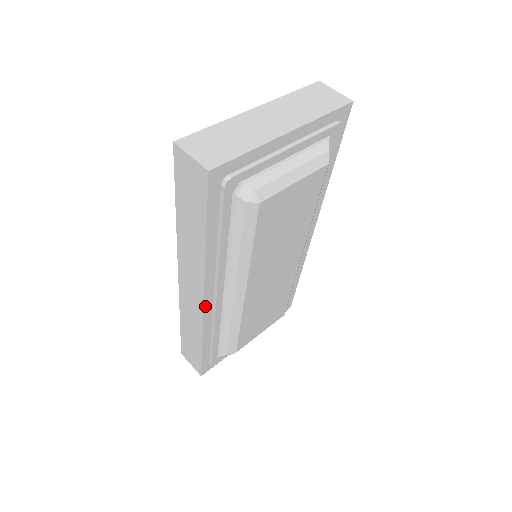
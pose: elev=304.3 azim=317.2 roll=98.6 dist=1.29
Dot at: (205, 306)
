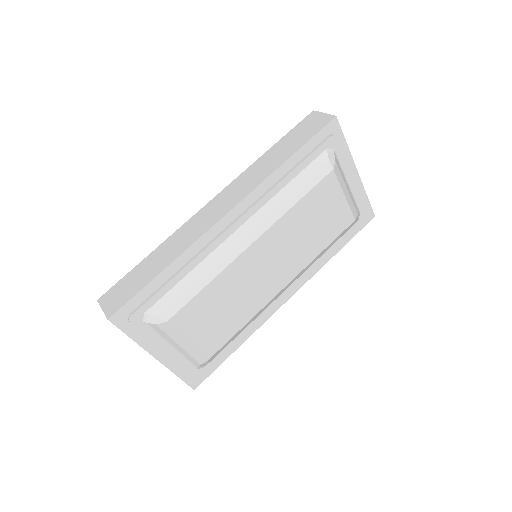
Dot at: (224, 218)
